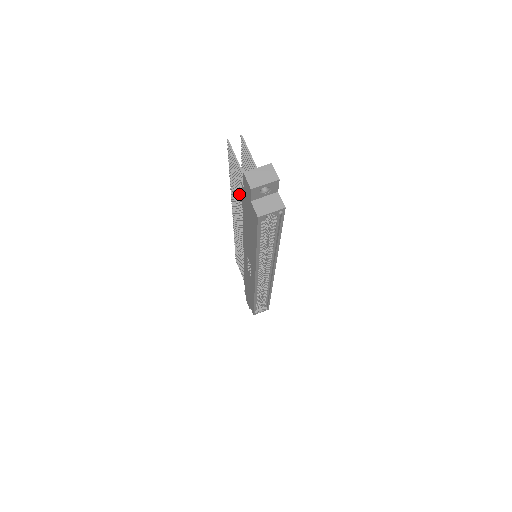
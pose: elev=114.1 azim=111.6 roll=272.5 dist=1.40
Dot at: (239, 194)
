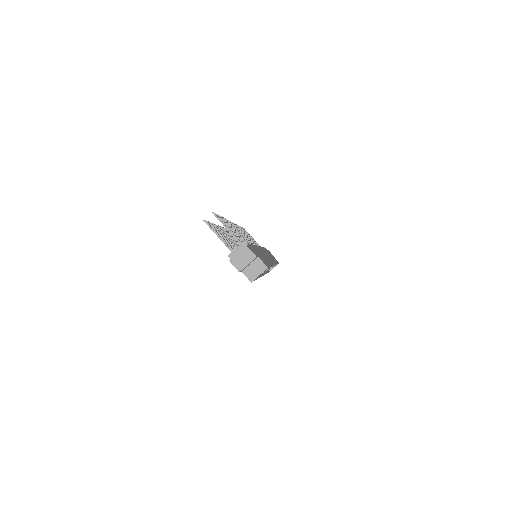
Dot at: occluded
